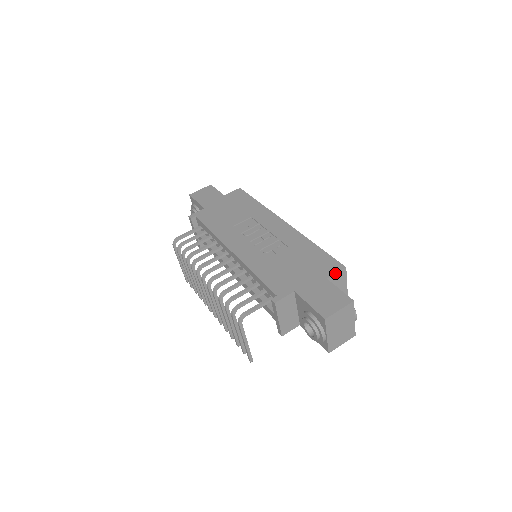
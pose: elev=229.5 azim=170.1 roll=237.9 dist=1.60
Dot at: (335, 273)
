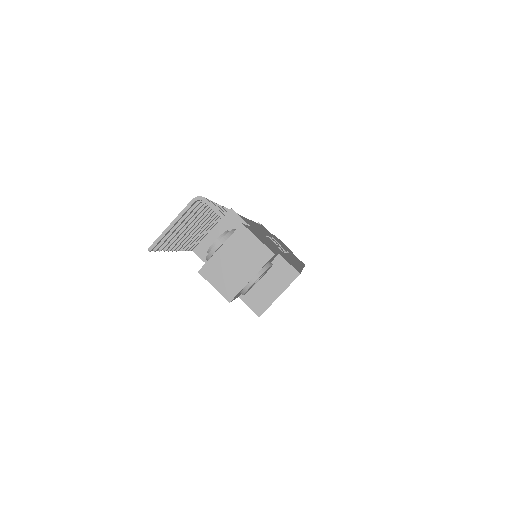
Dot at: occluded
